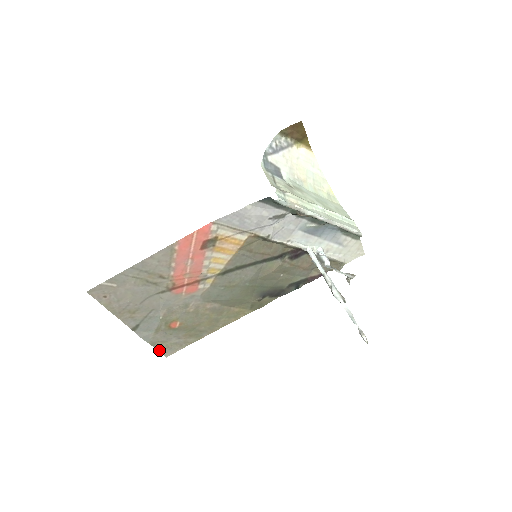
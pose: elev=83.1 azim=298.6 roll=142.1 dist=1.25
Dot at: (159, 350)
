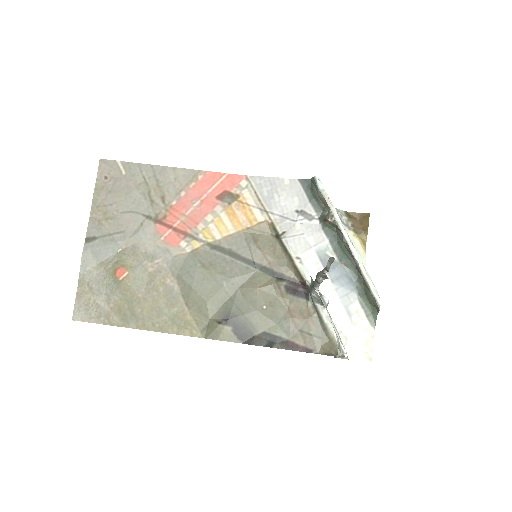
Dot at: (77, 299)
